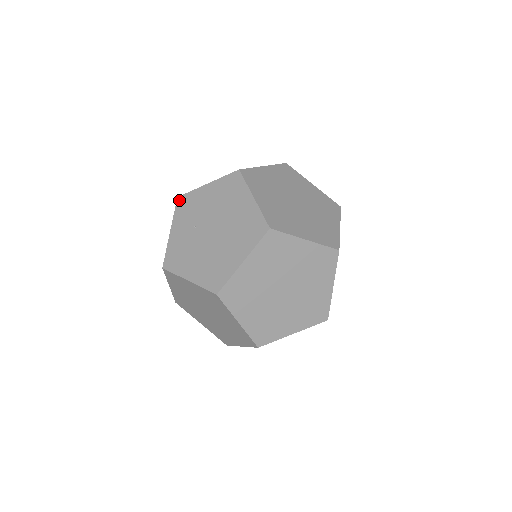
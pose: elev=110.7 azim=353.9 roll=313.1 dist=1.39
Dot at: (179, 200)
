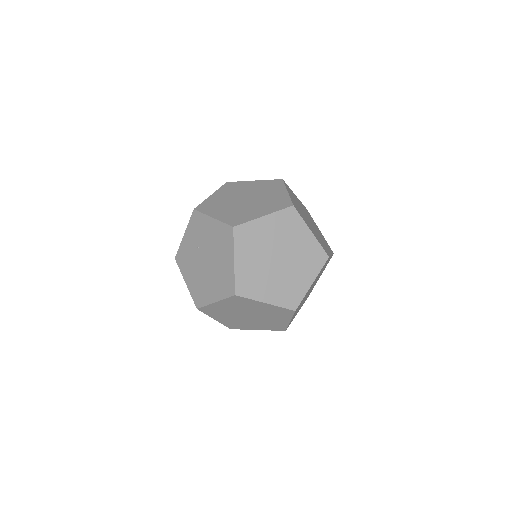
Dot at: (194, 213)
